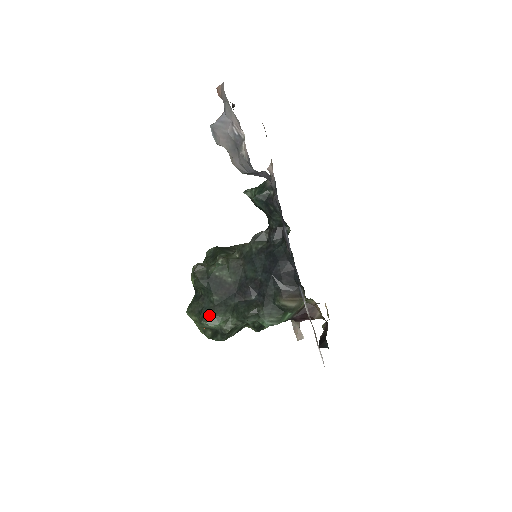
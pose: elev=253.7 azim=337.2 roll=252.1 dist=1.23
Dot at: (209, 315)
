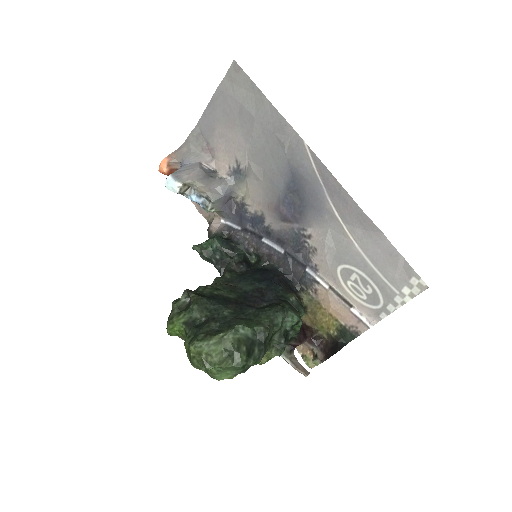
Dot at: (237, 322)
